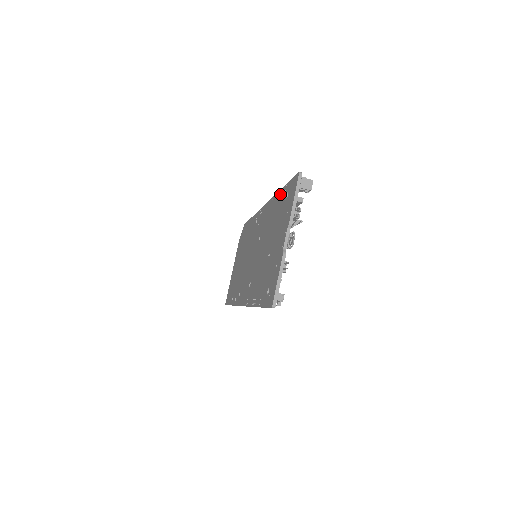
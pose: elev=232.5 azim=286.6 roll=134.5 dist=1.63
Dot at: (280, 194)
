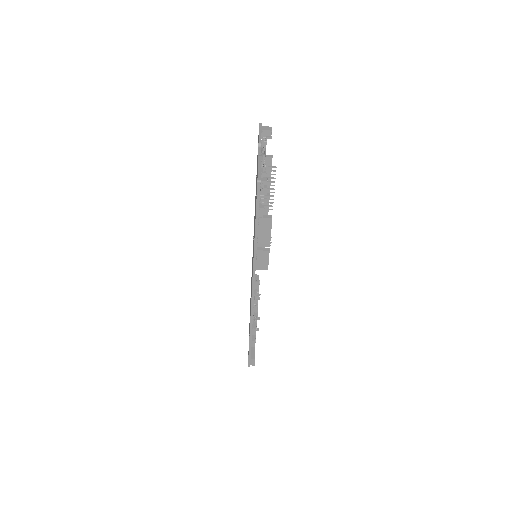
Dot at: occluded
